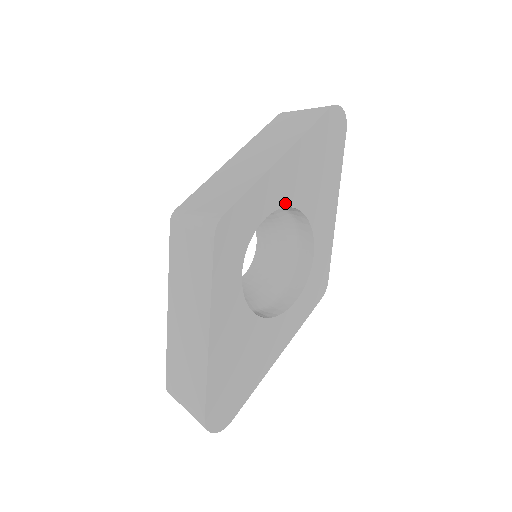
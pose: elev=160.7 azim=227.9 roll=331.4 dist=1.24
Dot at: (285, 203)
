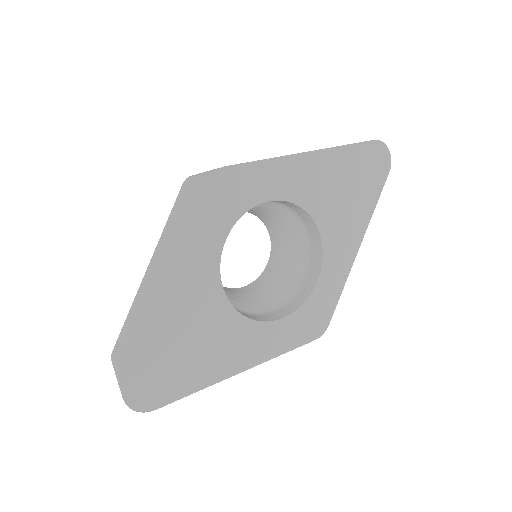
Dot at: (298, 201)
